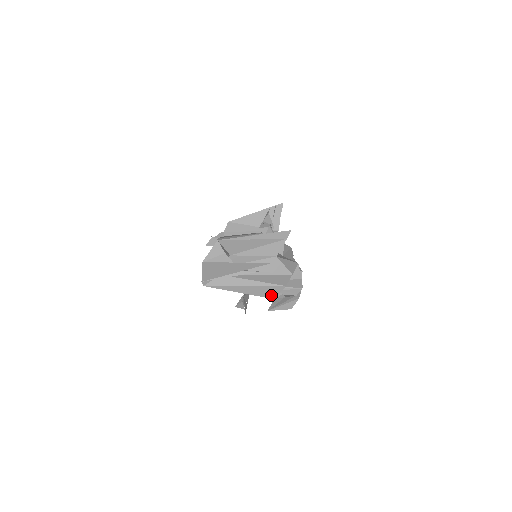
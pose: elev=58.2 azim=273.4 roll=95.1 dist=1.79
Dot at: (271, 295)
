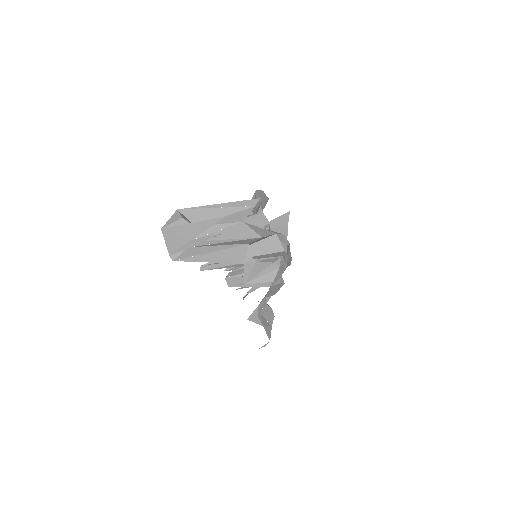
Dot at: (239, 259)
